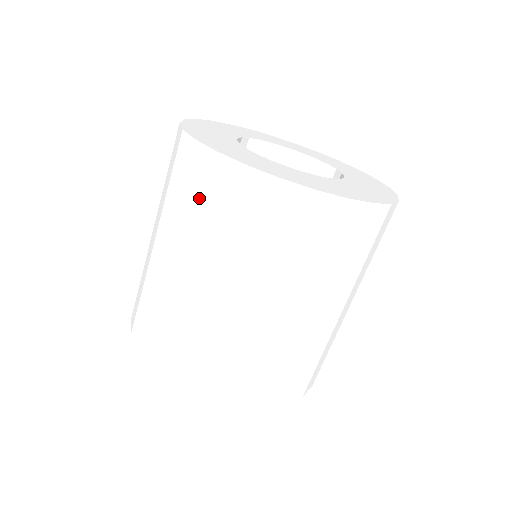
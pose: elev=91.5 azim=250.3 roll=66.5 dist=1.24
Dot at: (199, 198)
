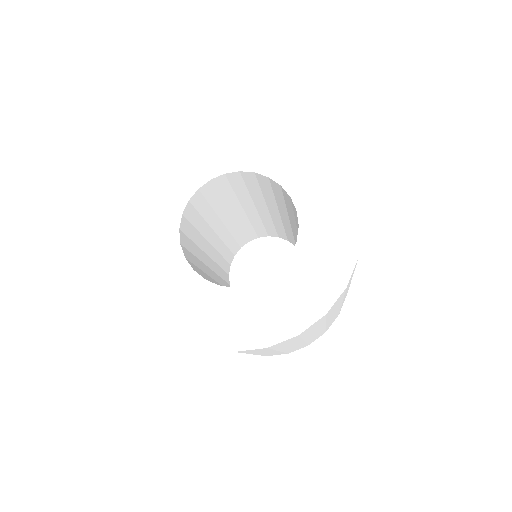
Dot at: occluded
